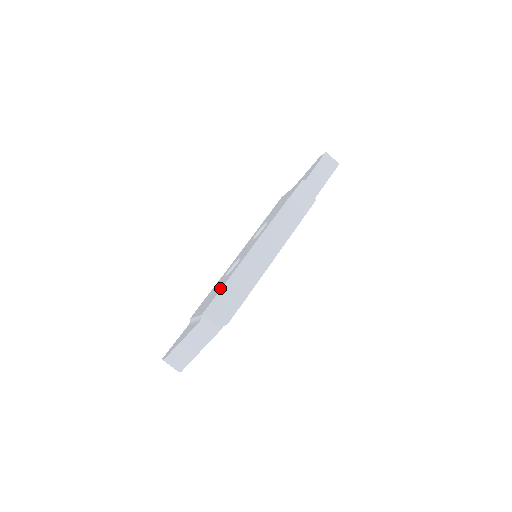
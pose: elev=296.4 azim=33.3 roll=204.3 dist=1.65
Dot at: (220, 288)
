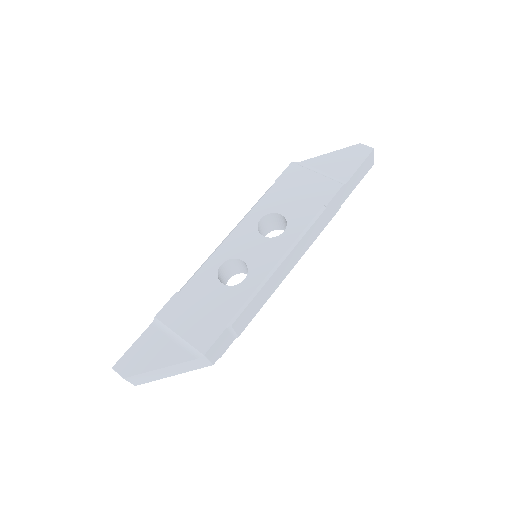
Dot at: (227, 317)
